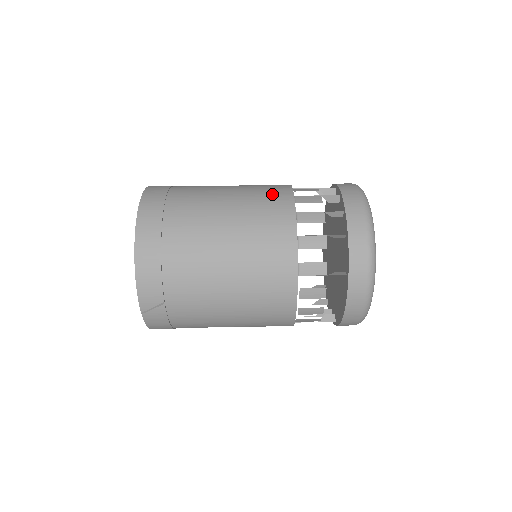
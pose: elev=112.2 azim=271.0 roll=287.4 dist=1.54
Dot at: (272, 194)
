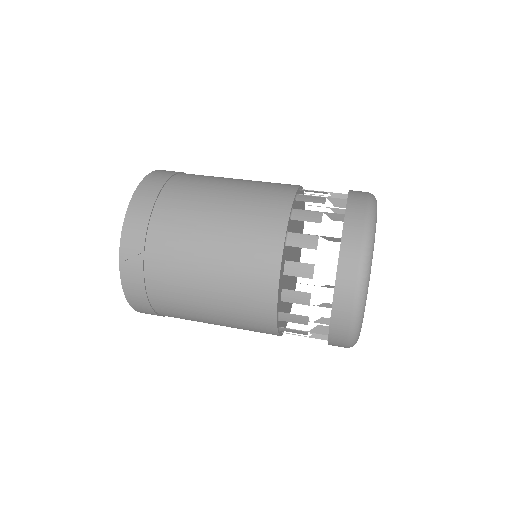
Dot at: (279, 183)
